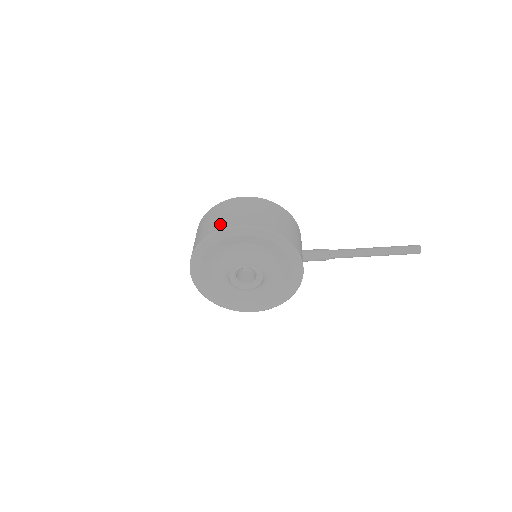
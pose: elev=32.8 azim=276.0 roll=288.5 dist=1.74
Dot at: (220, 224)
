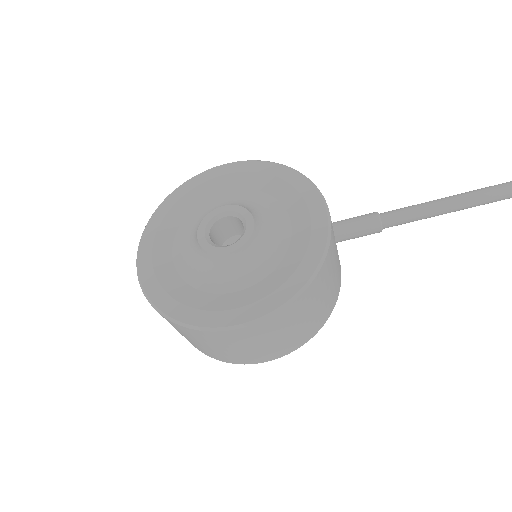
Dot at: occluded
